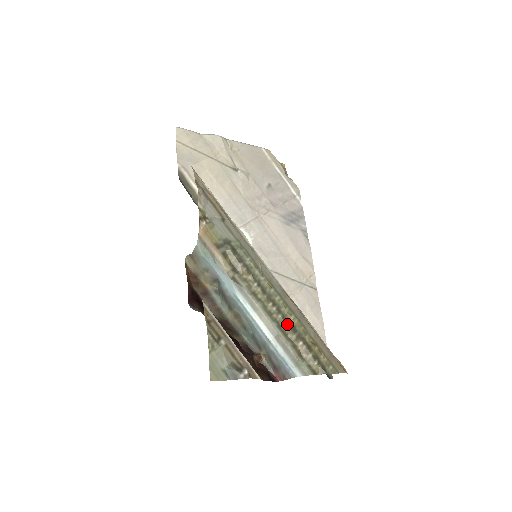
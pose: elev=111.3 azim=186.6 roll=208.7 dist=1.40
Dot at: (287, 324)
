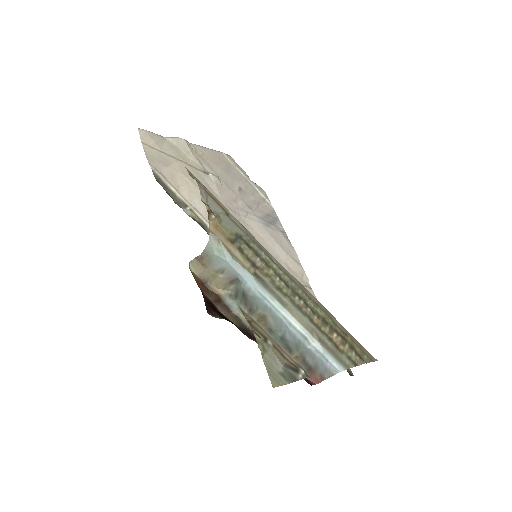
Dot at: (317, 317)
